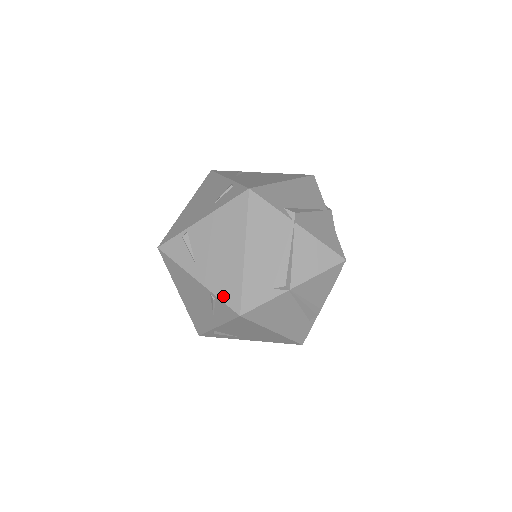
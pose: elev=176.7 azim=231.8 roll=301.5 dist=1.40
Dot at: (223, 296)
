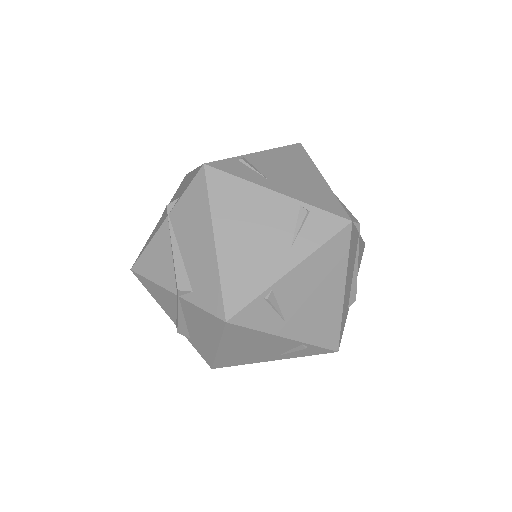
Dot at: (321, 342)
